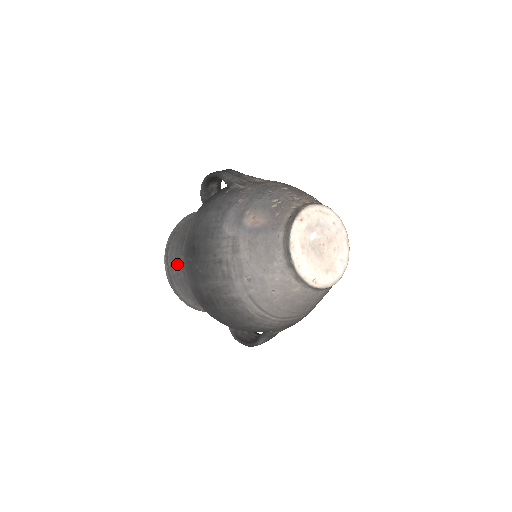
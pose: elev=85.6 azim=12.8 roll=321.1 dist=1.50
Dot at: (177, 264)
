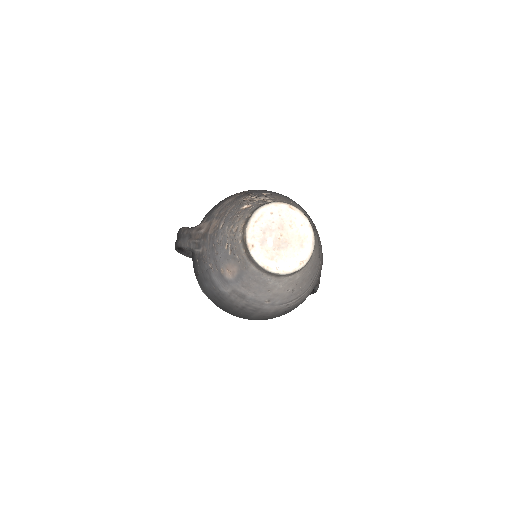
Dot at: occluded
